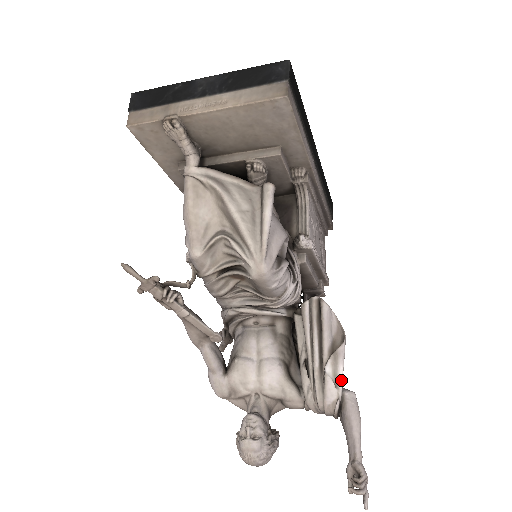
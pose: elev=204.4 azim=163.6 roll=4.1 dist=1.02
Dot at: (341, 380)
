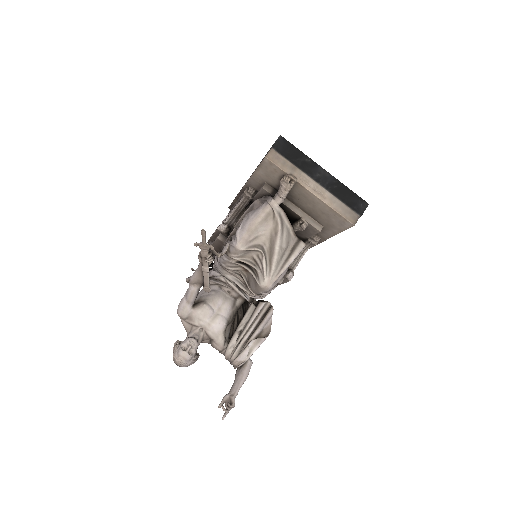
Dot at: (252, 354)
